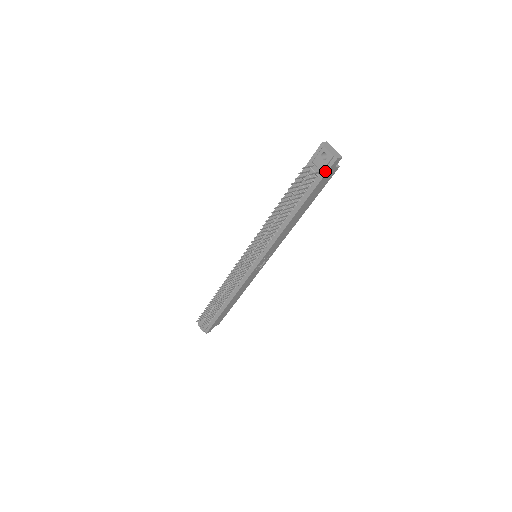
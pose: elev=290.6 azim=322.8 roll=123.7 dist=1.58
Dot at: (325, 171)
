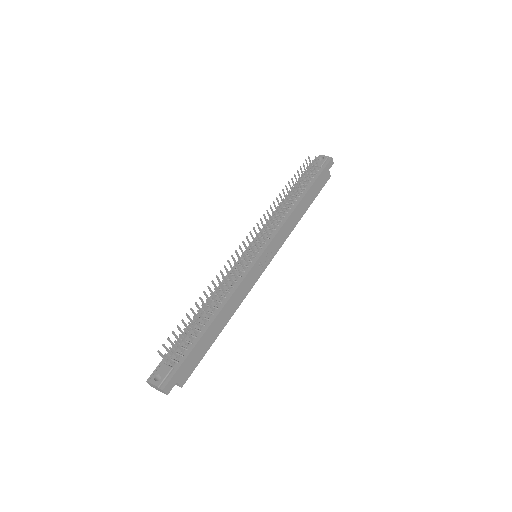
Dot at: (324, 166)
